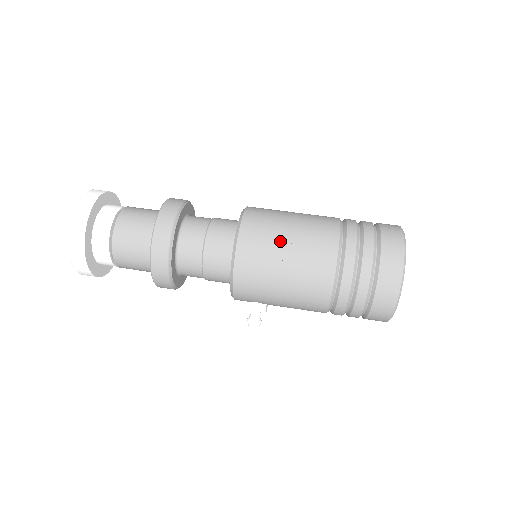
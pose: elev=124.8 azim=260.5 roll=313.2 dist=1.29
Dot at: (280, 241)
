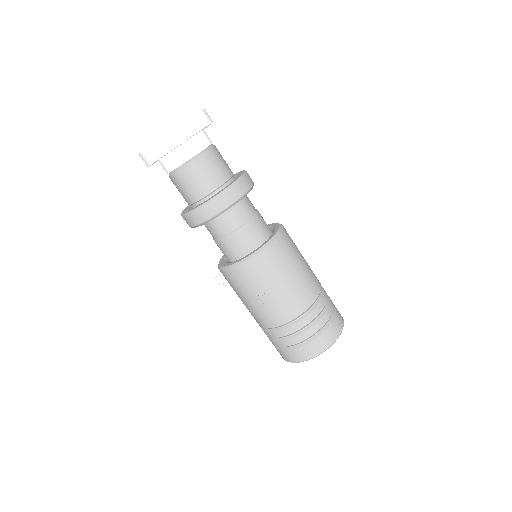
Dot at: (264, 288)
